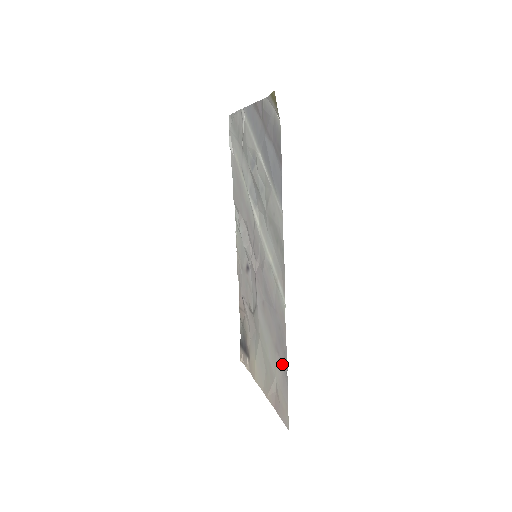
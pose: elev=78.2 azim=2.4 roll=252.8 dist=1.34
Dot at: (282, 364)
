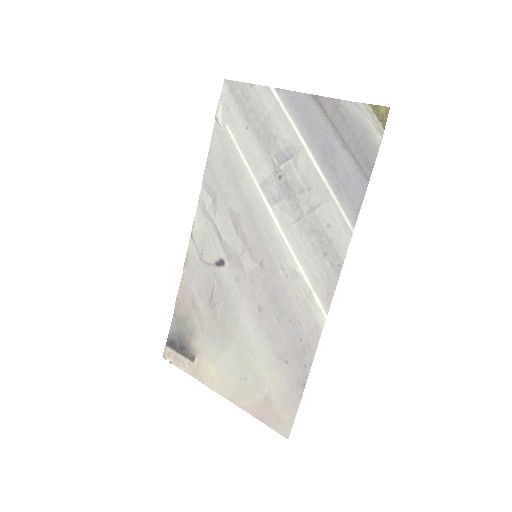
Dot at: (294, 375)
